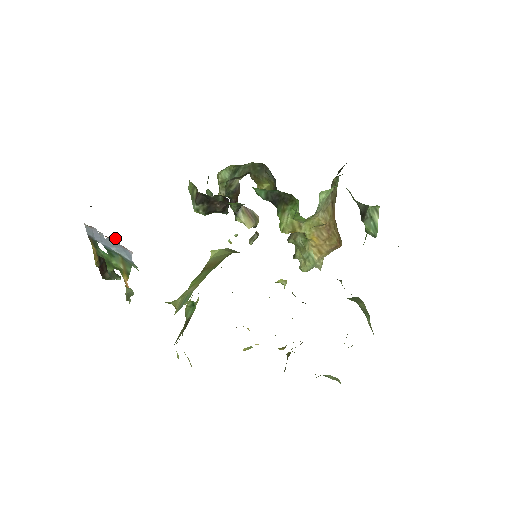
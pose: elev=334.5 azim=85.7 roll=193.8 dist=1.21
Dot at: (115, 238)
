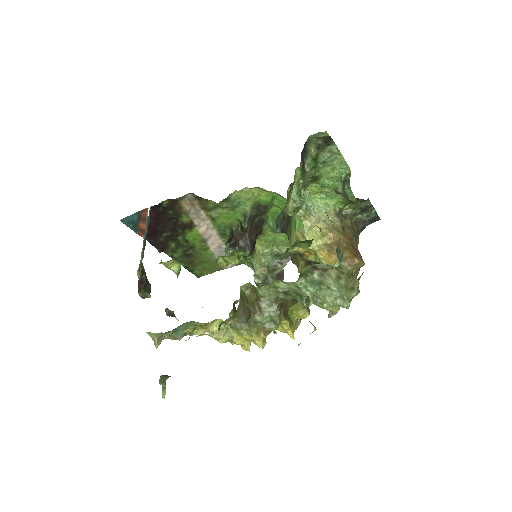
Dot at: (175, 317)
